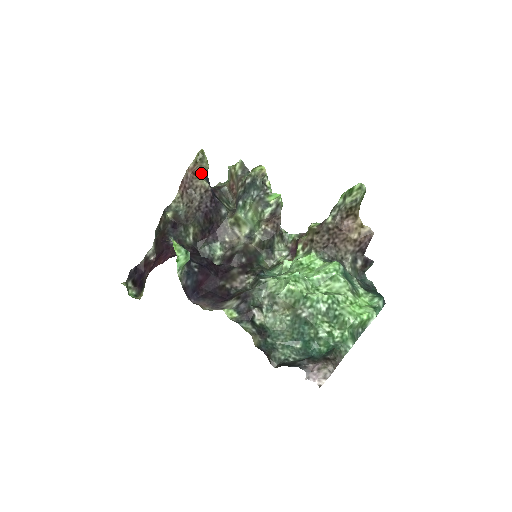
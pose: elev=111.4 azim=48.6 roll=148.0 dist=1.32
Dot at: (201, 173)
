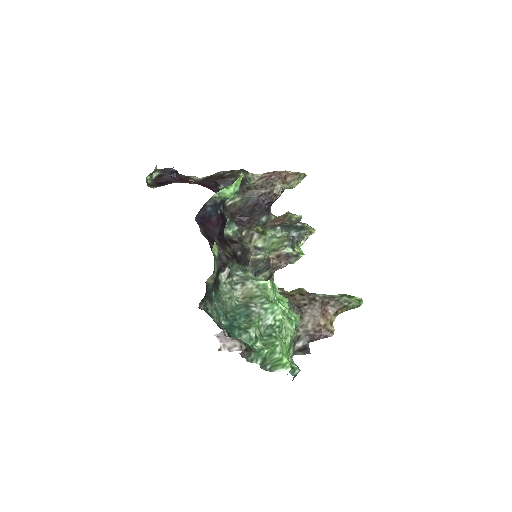
Dot at: (287, 183)
